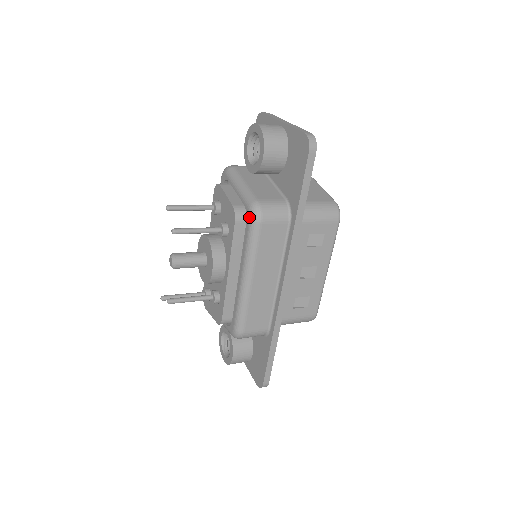
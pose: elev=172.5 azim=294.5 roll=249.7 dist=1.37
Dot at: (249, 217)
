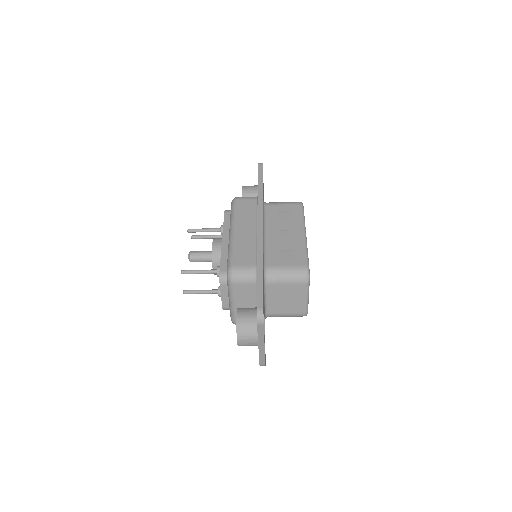
Dot at: occluded
